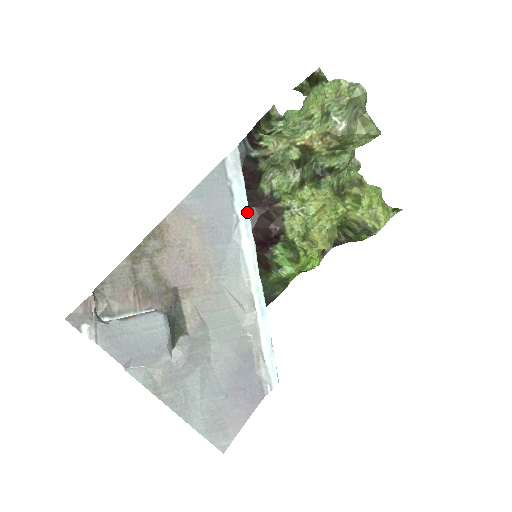
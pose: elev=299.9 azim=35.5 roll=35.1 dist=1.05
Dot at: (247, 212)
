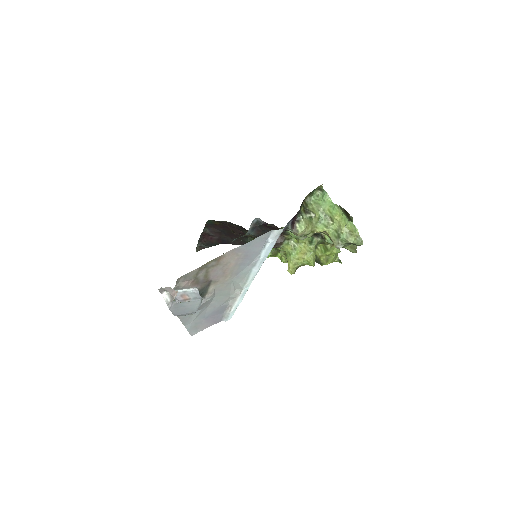
Dot at: (266, 257)
